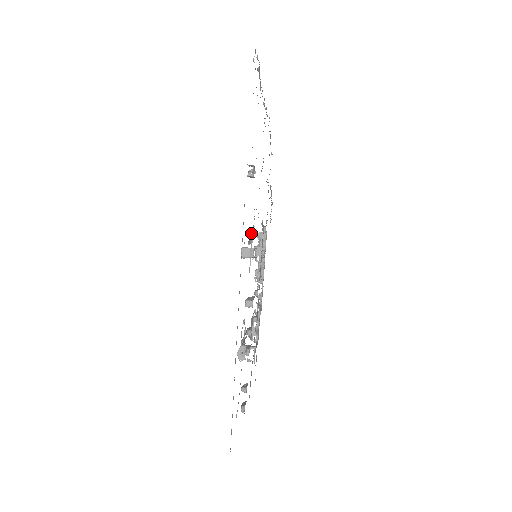
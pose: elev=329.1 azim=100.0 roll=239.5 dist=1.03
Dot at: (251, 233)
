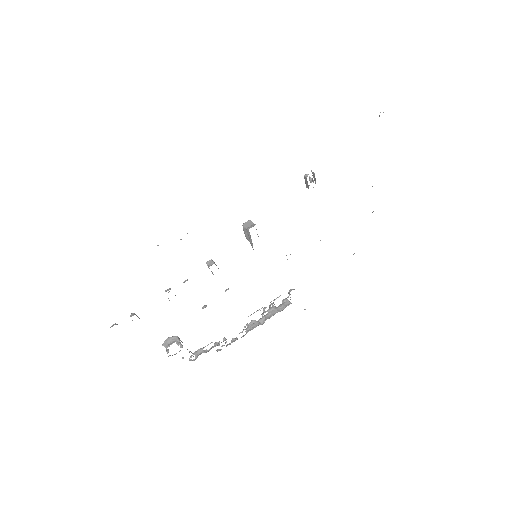
Dot at: occluded
